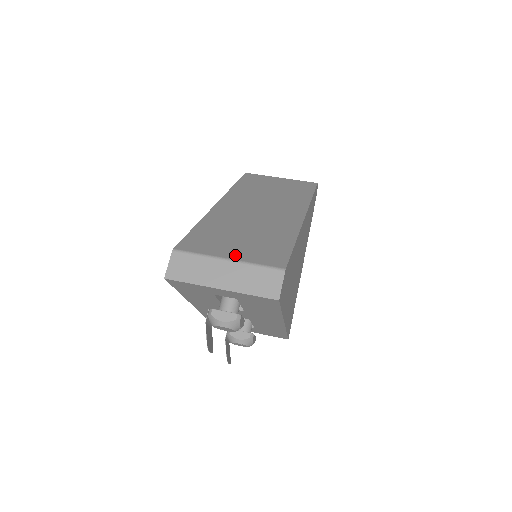
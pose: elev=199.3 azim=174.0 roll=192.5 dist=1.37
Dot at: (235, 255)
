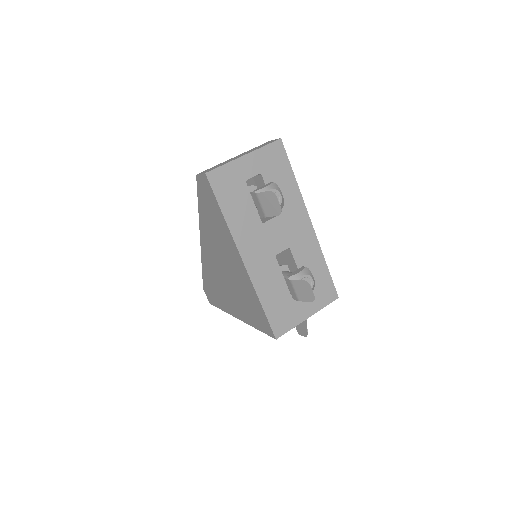
Dot at: occluded
